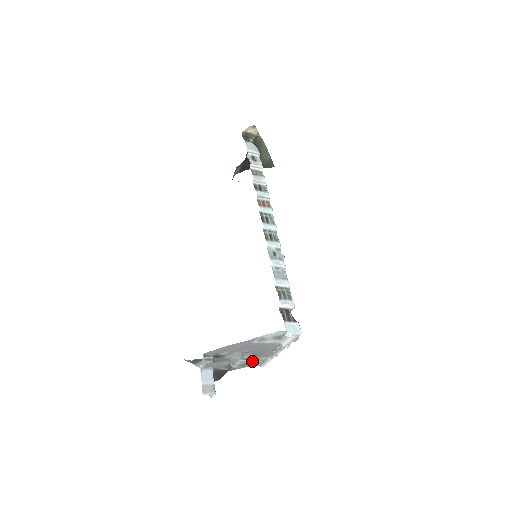
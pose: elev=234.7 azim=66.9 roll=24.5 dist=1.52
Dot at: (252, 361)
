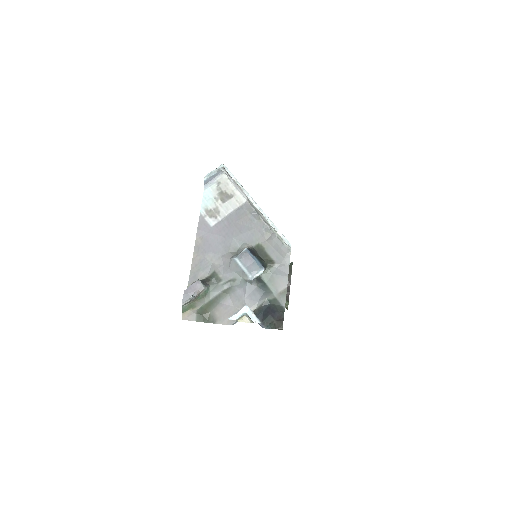
Dot at: (273, 258)
